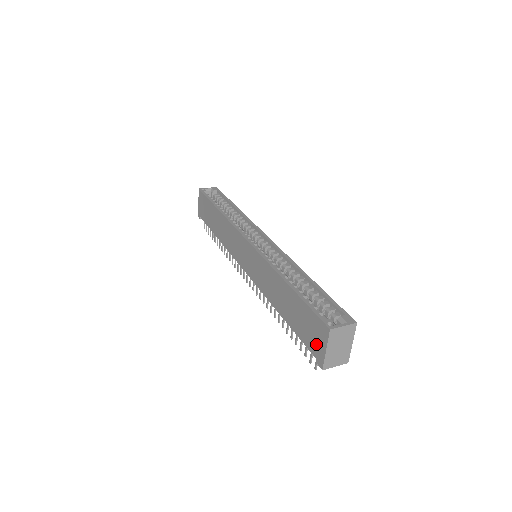
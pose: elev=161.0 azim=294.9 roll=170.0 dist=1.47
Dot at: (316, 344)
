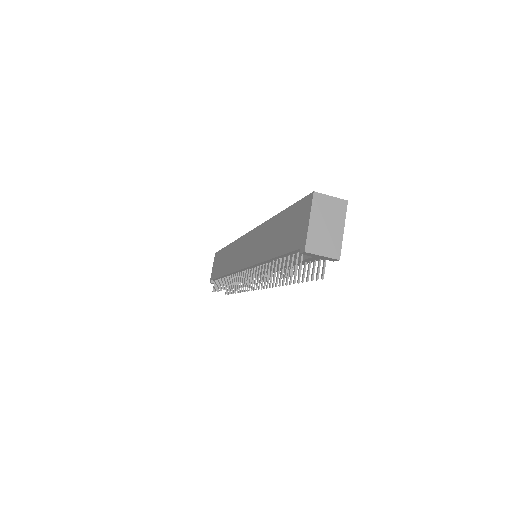
Dot at: (300, 231)
